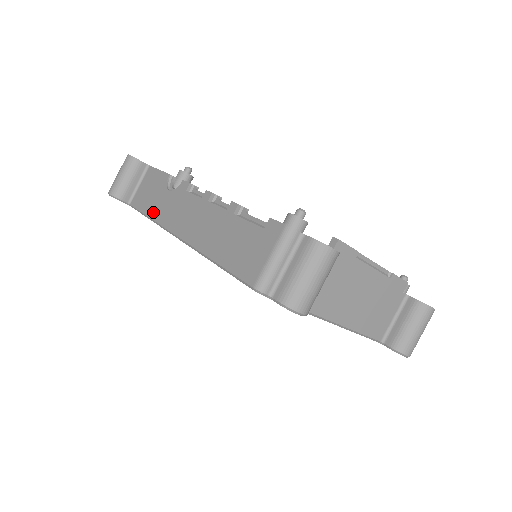
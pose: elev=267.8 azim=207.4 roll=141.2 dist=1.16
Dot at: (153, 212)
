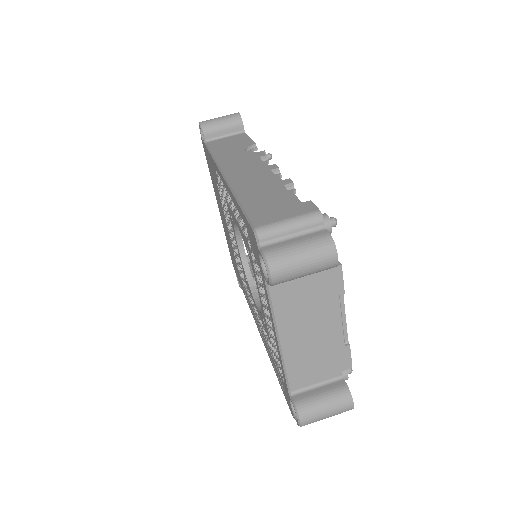
Dot at: (220, 154)
